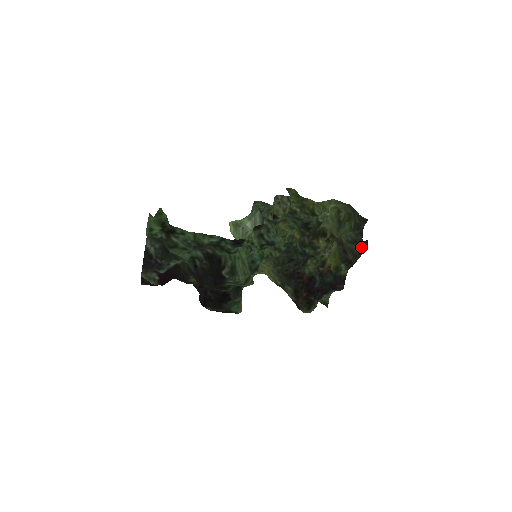
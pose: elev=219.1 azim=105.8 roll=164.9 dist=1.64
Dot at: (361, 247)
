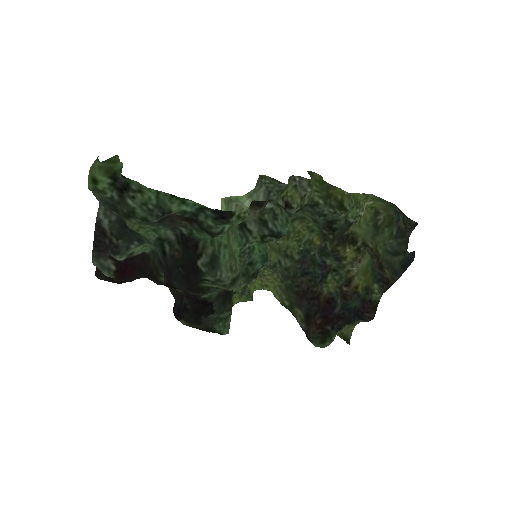
Dot at: (405, 261)
